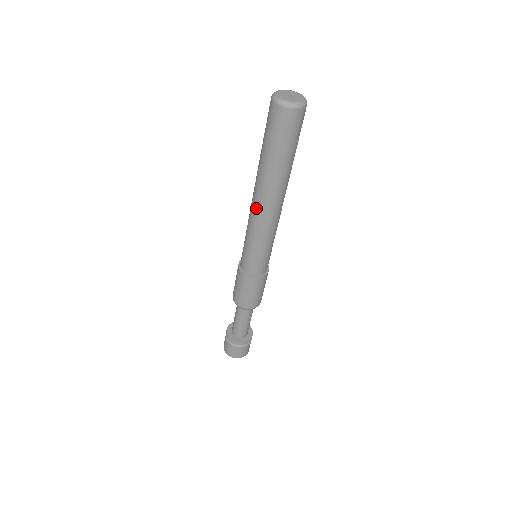
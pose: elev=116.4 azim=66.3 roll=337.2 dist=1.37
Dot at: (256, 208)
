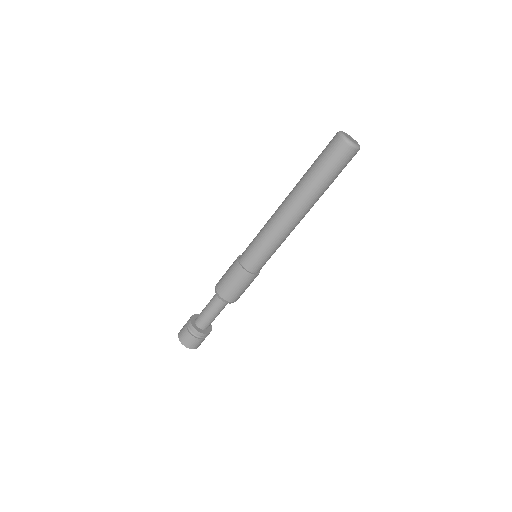
Dot at: (285, 215)
